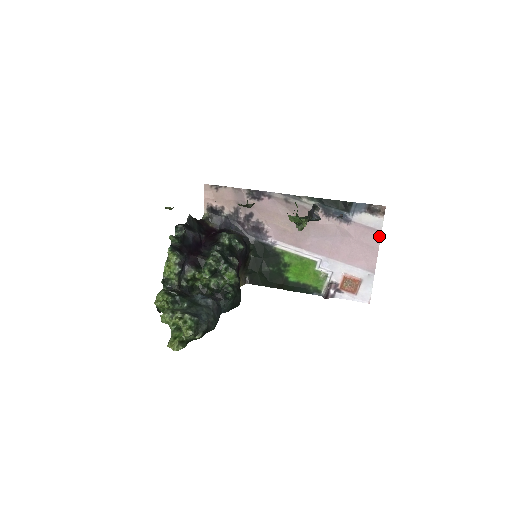
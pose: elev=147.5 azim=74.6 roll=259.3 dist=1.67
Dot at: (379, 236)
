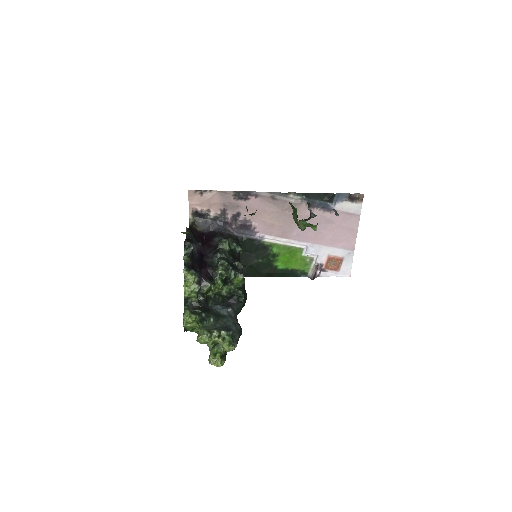
Dot at: (358, 220)
